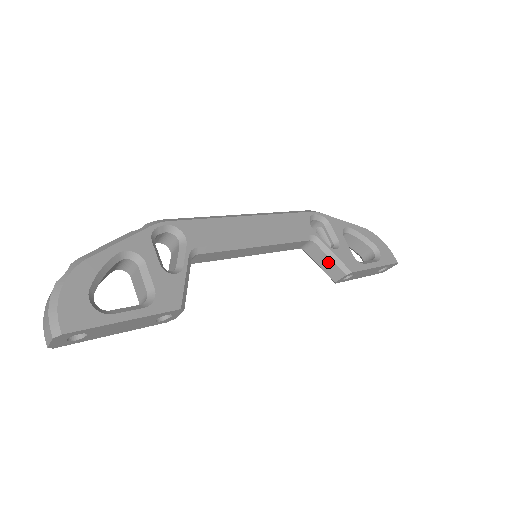
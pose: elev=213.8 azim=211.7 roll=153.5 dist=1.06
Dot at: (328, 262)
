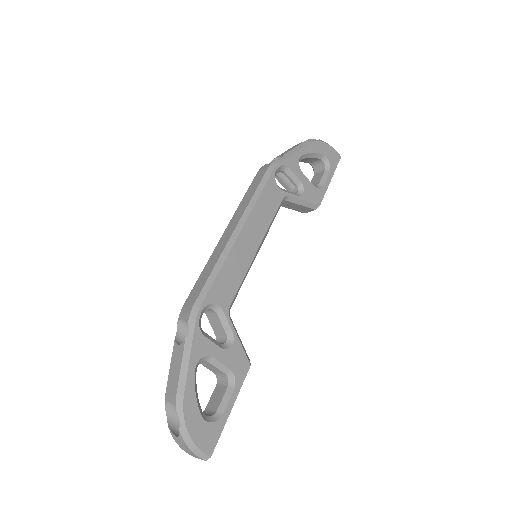
Dot at: (299, 207)
